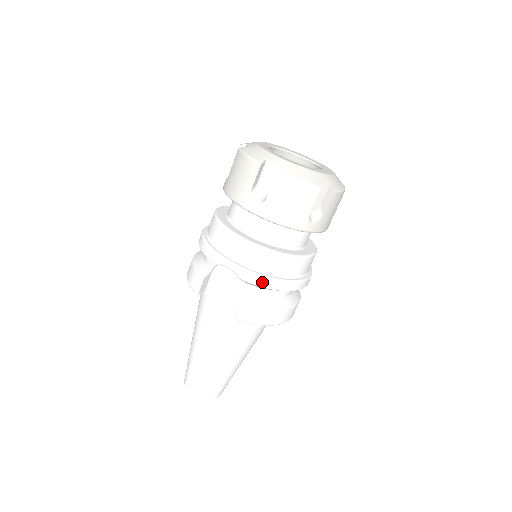
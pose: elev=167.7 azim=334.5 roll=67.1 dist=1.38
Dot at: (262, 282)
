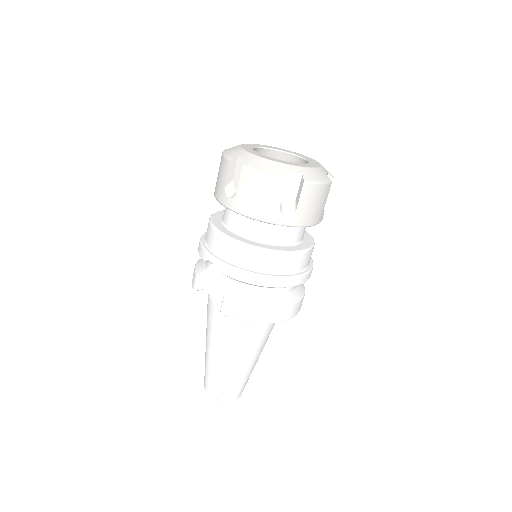
Dot at: (240, 276)
